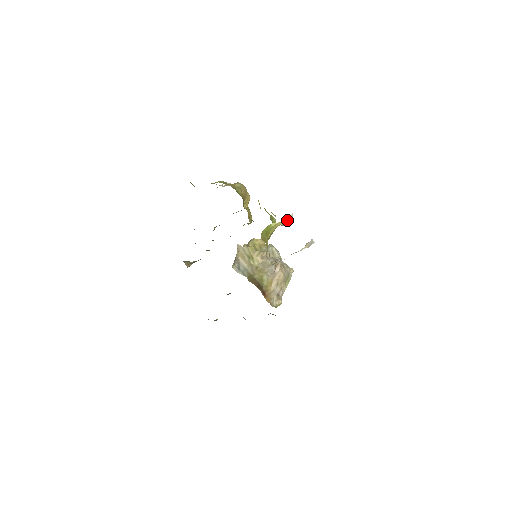
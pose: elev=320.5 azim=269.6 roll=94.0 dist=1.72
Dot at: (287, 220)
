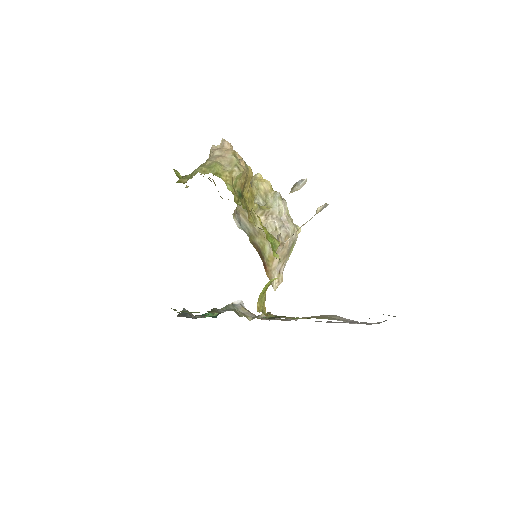
Dot at: (298, 188)
